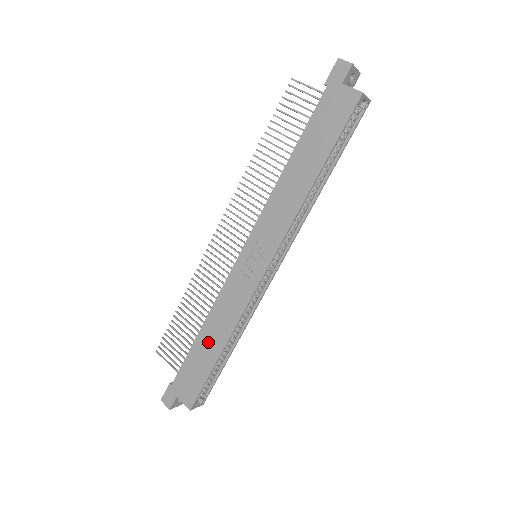
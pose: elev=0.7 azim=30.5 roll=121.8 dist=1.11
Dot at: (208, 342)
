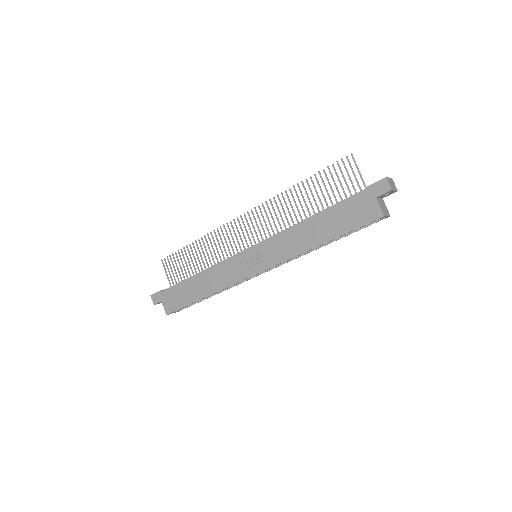
Dot at: (197, 286)
